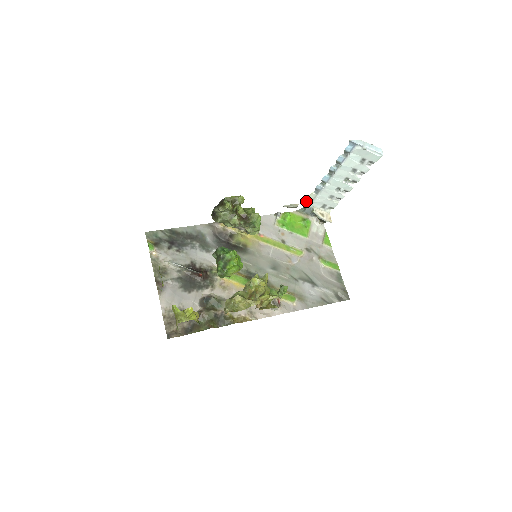
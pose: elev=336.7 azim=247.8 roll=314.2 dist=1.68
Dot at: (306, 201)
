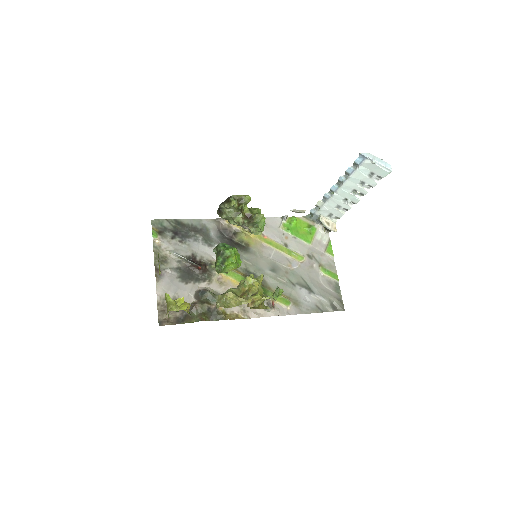
Dot at: (313, 208)
